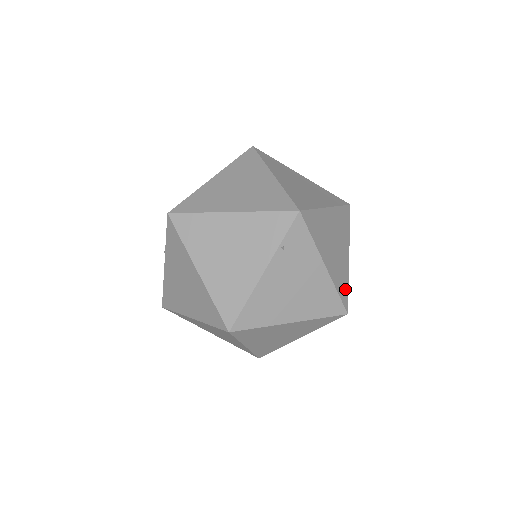
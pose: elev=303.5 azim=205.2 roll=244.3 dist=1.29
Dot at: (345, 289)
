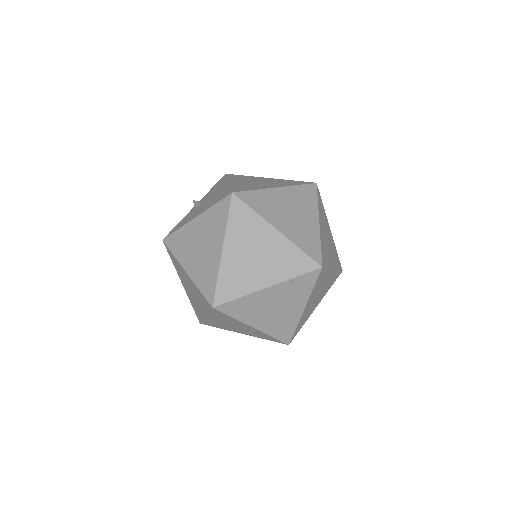
Dot at: (300, 328)
